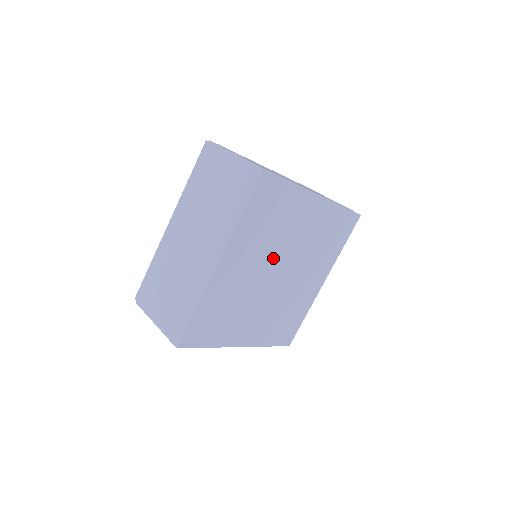
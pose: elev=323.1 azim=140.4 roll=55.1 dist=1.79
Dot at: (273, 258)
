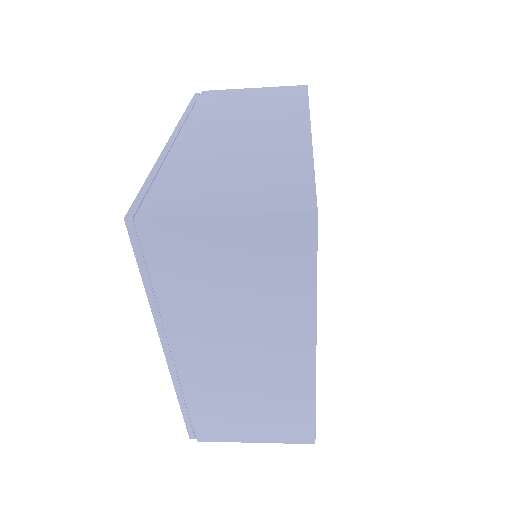
Dot at: occluded
